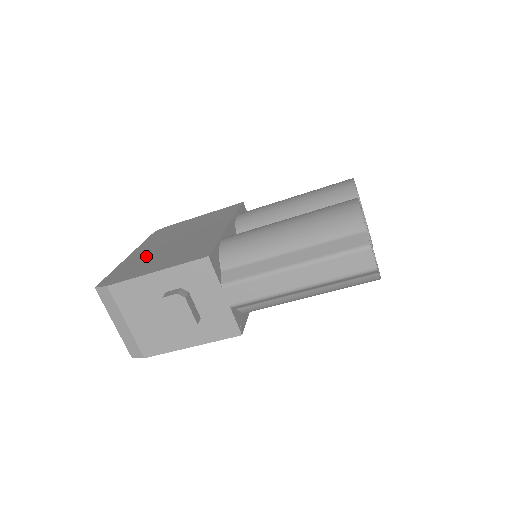
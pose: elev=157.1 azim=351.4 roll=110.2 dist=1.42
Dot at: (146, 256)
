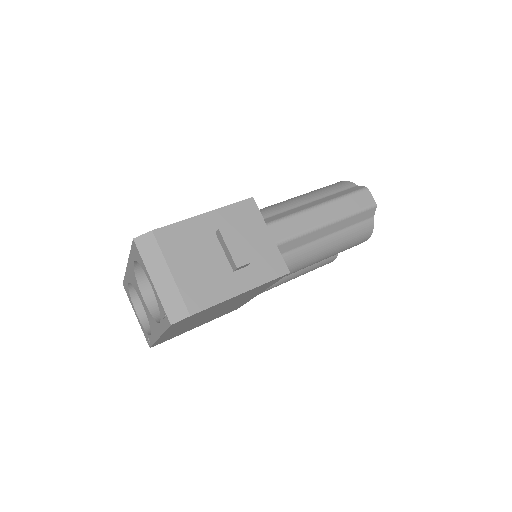
Dot at: occluded
